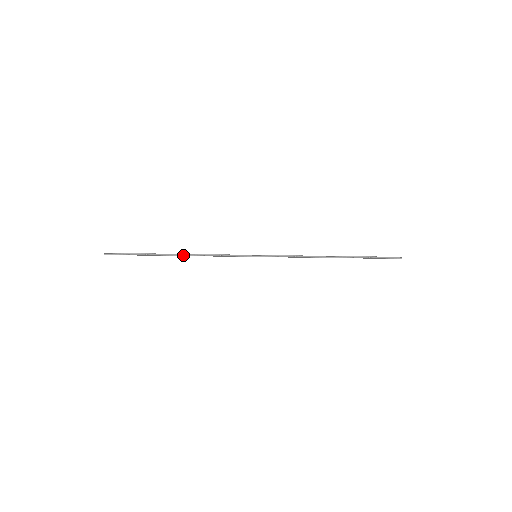
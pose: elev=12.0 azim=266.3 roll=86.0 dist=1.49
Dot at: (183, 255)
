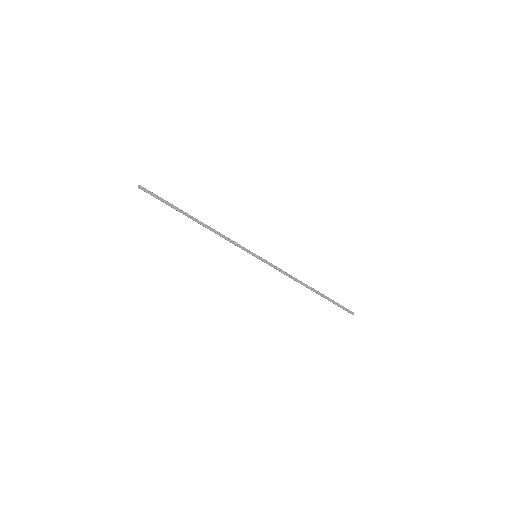
Dot at: (202, 223)
